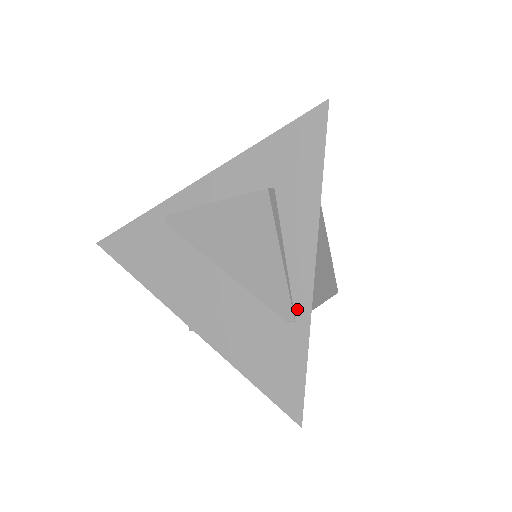
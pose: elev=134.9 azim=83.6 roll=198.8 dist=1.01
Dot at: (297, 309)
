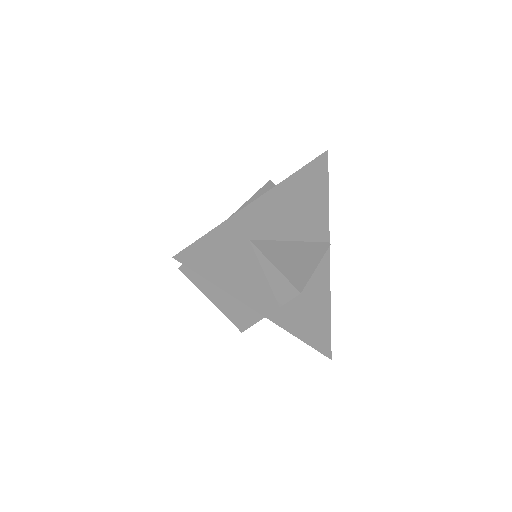
Dot at: occluded
